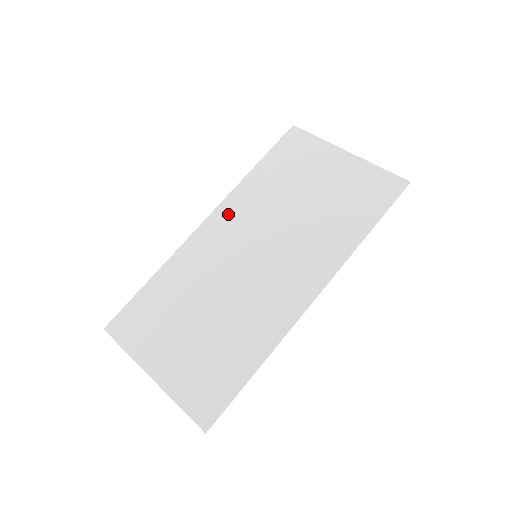
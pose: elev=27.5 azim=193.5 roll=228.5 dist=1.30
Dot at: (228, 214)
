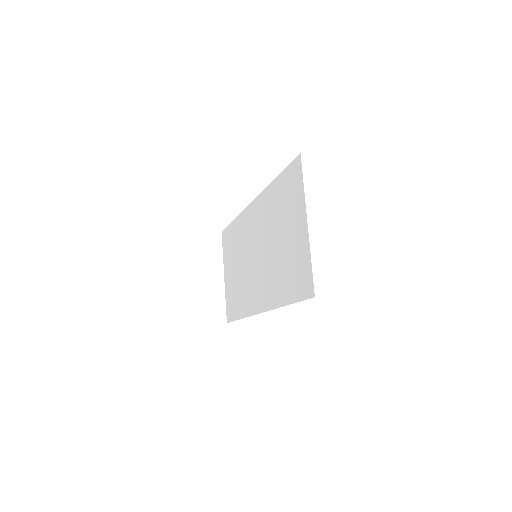
Dot at: (258, 209)
